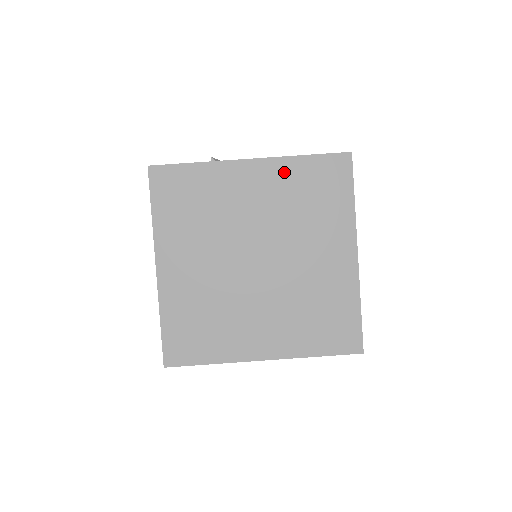
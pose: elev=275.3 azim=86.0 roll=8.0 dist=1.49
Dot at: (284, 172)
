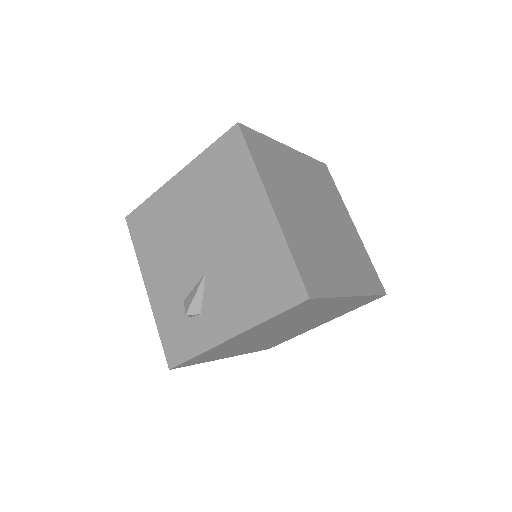
Dot at: (264, 325)
